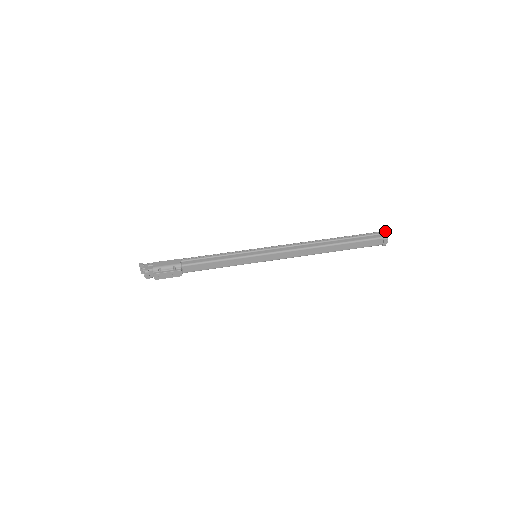
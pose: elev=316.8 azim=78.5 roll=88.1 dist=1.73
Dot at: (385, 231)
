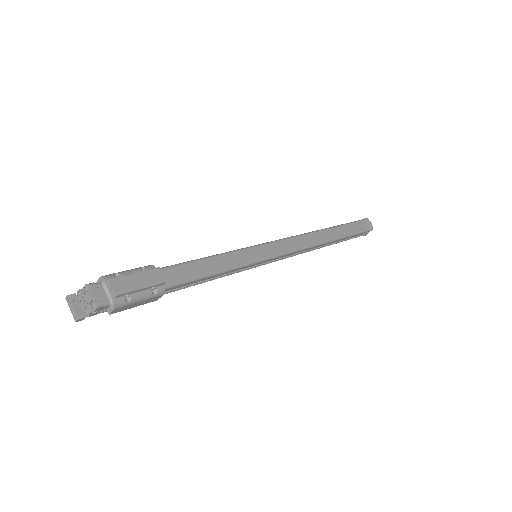
Dot at: occluded
